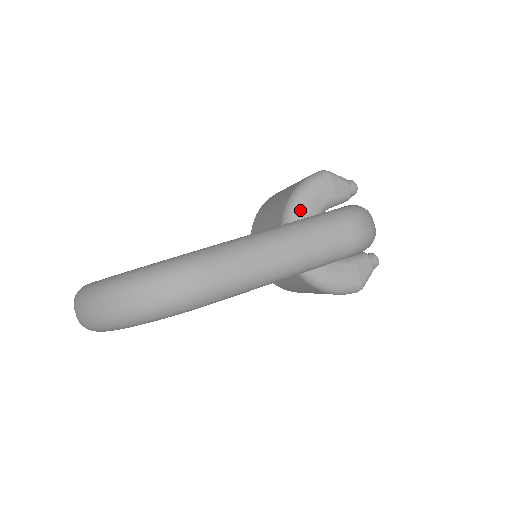
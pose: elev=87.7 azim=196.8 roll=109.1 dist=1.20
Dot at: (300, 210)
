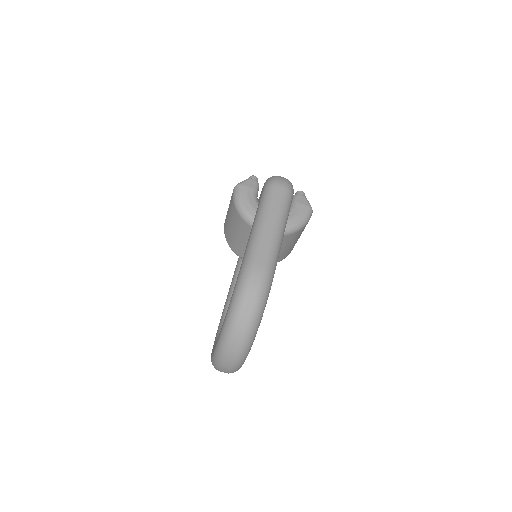
Dot at: (249, 211)
